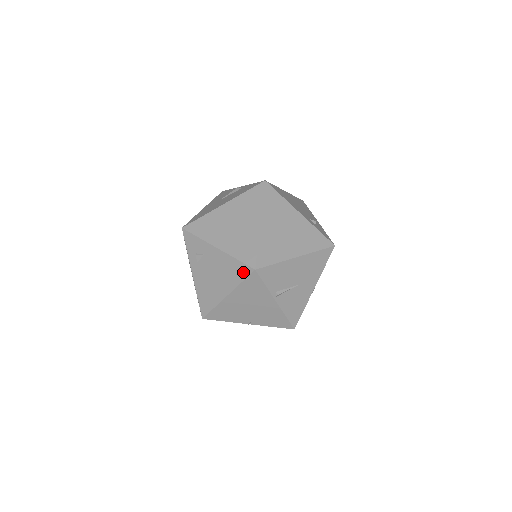
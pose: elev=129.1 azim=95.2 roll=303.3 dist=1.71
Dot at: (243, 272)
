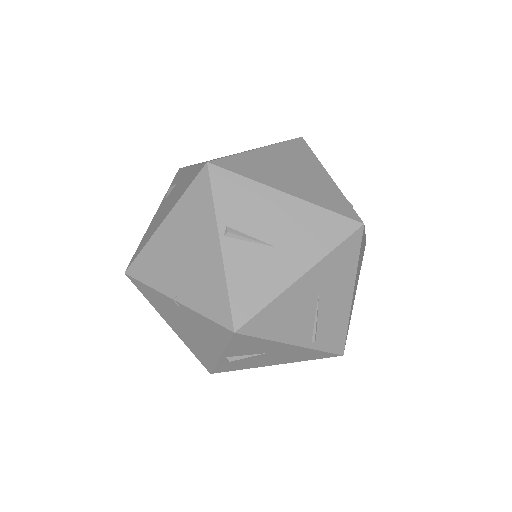
Dot at: (195, 175)
